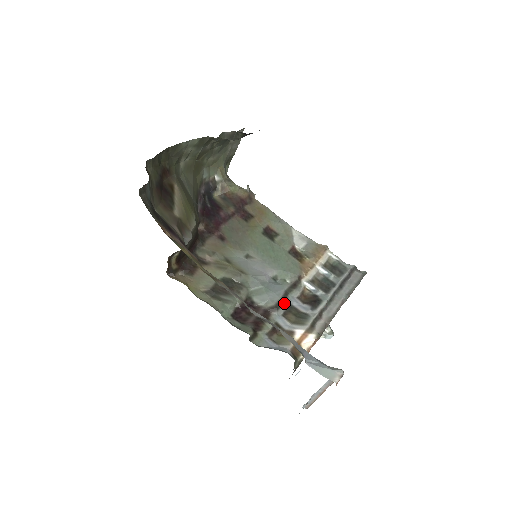
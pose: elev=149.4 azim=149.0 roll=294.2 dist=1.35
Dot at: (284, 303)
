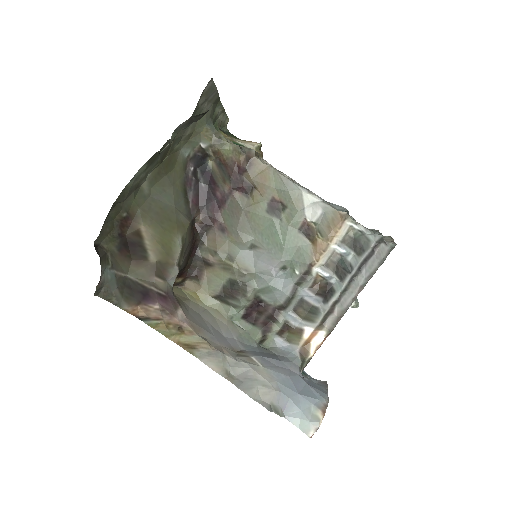
Dot at: (293, 299)
